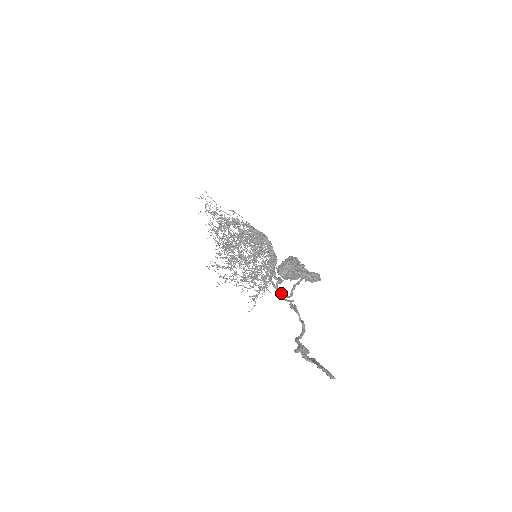
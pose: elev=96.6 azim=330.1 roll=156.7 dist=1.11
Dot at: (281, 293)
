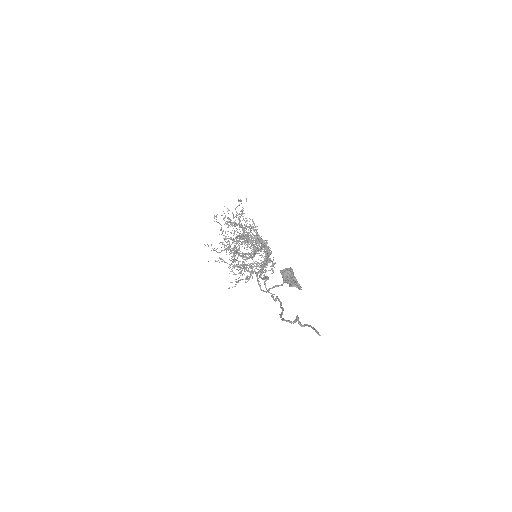
Dot at: occluded
